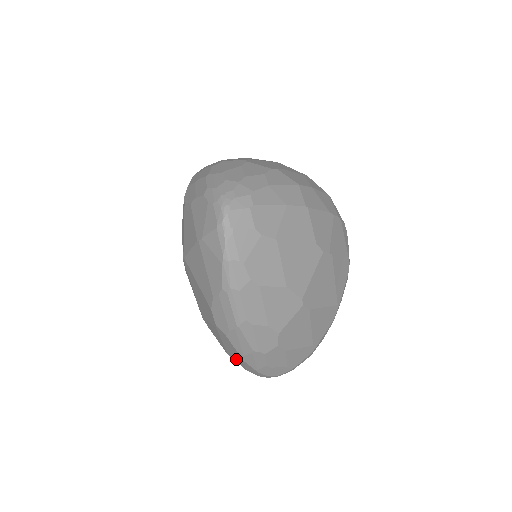
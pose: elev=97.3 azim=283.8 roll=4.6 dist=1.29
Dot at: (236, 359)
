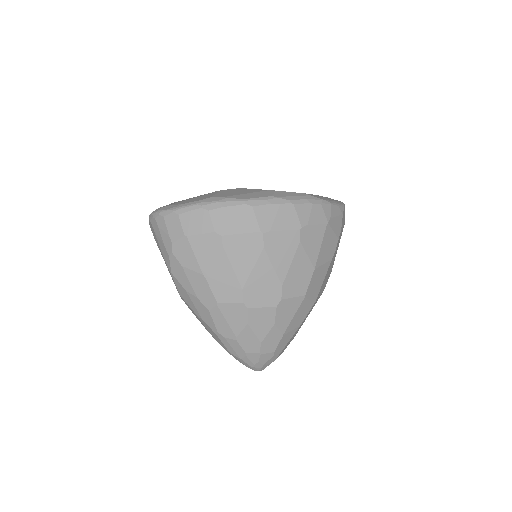
Dot at: occluded
